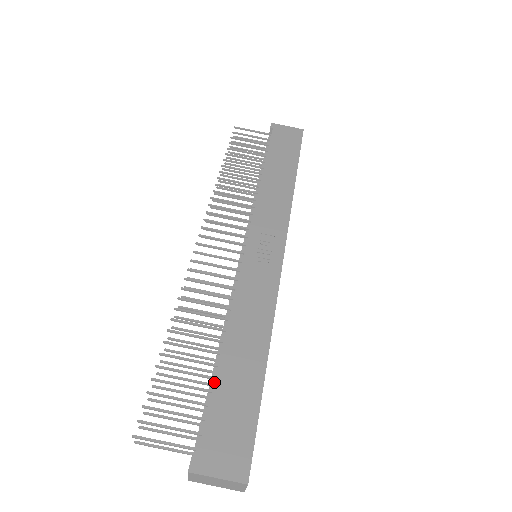
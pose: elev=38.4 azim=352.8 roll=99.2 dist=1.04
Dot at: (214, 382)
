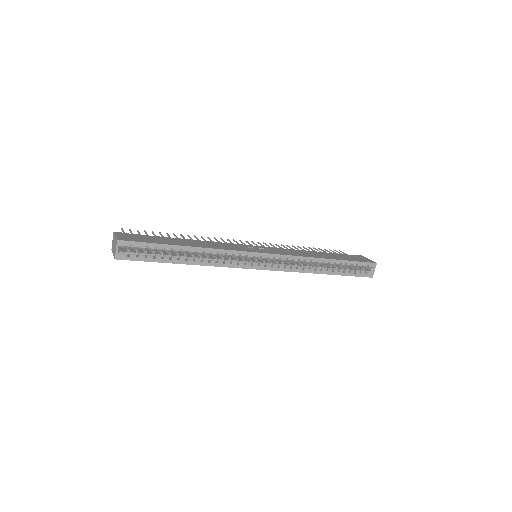
Dot at: (163, 237)
